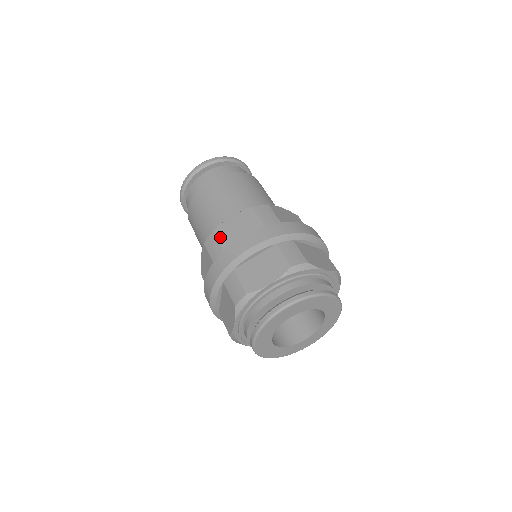
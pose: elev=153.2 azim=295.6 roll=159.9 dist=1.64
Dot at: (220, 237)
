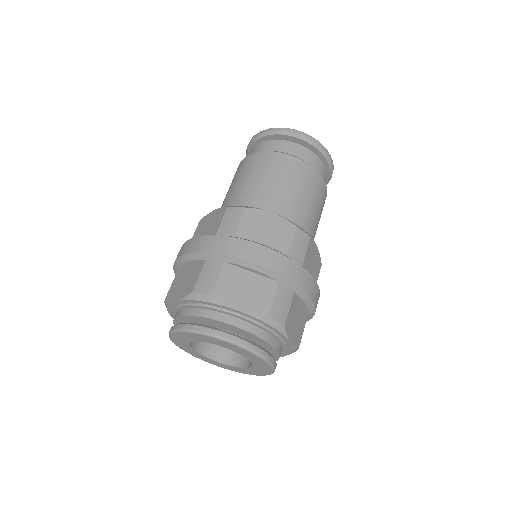
Dot at: (197, 229)
